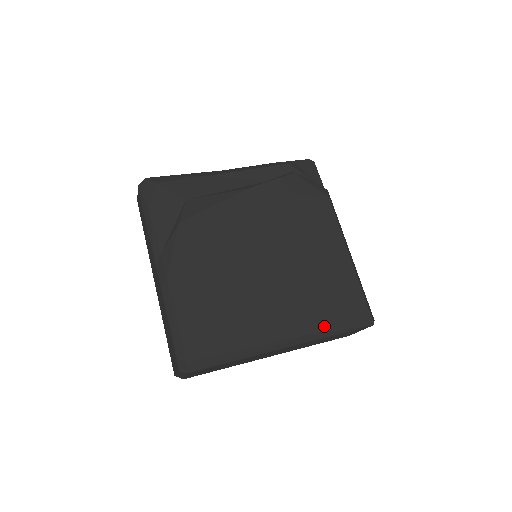
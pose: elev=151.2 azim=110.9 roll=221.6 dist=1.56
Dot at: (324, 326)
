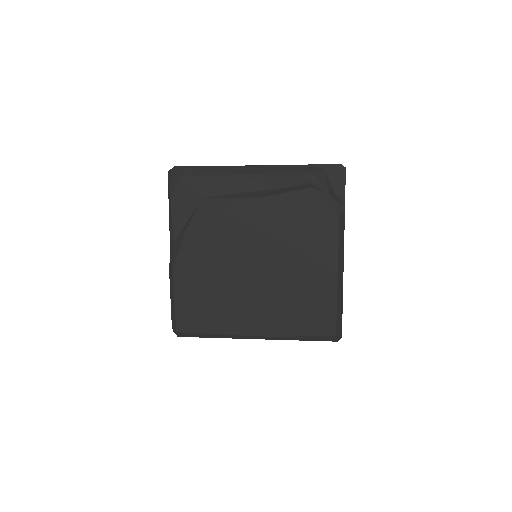
Dot at: (290, 334)
